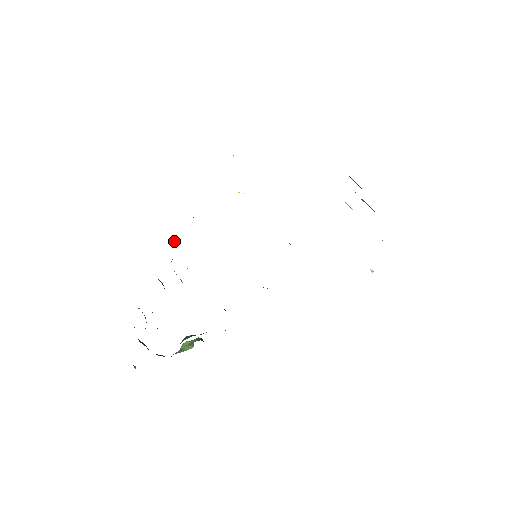
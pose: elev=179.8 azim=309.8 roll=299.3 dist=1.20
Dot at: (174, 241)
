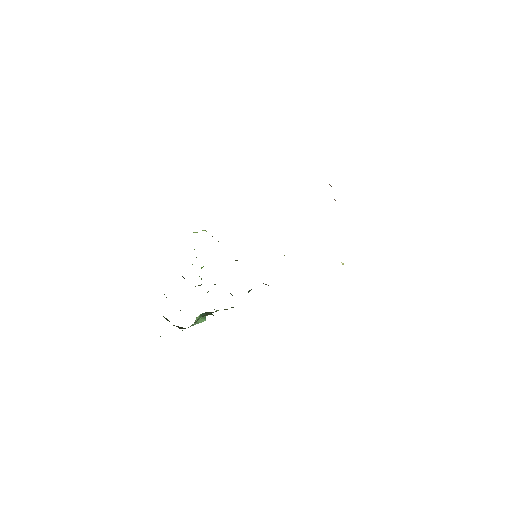
Dot at: (194, 249)
